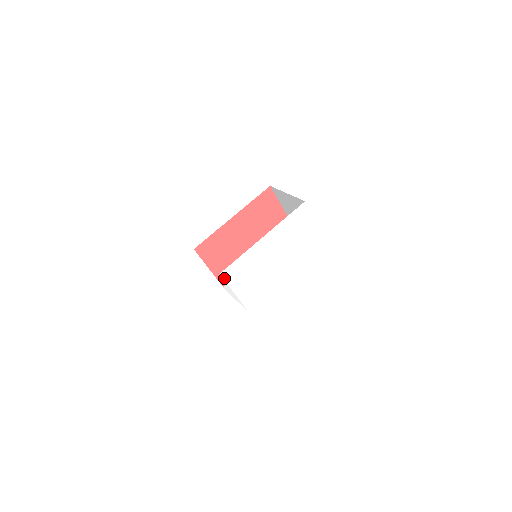
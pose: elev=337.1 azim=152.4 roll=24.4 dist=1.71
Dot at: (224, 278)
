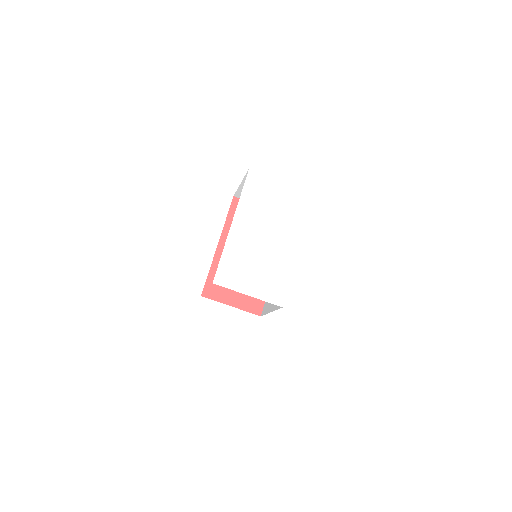
Dot at: (221, 285)
